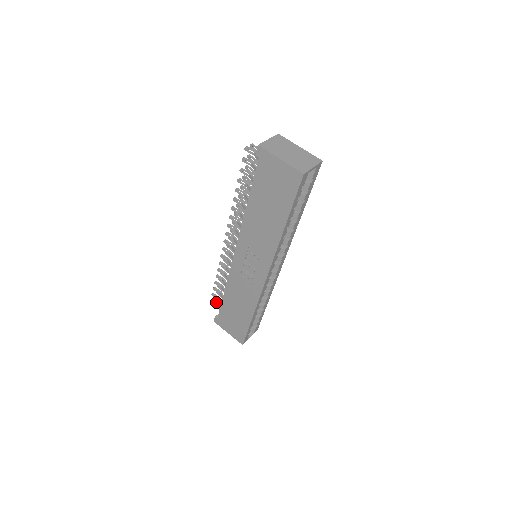
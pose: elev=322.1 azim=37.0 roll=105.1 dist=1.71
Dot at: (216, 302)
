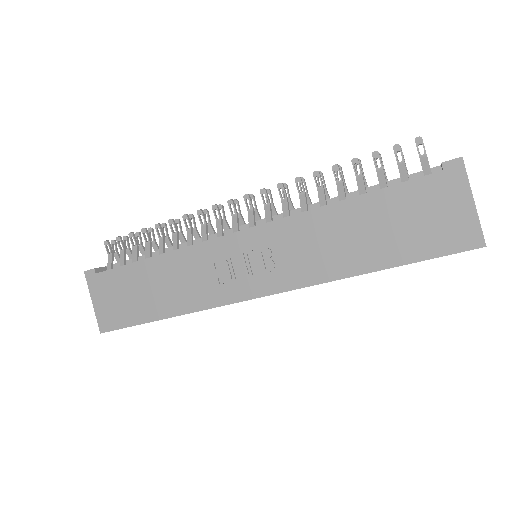
Dot at: (112, 250)
